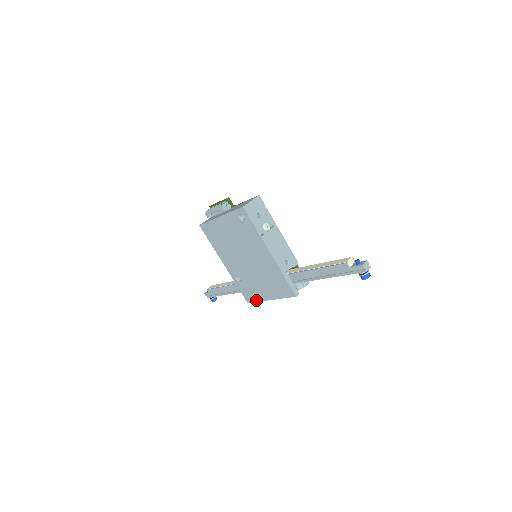
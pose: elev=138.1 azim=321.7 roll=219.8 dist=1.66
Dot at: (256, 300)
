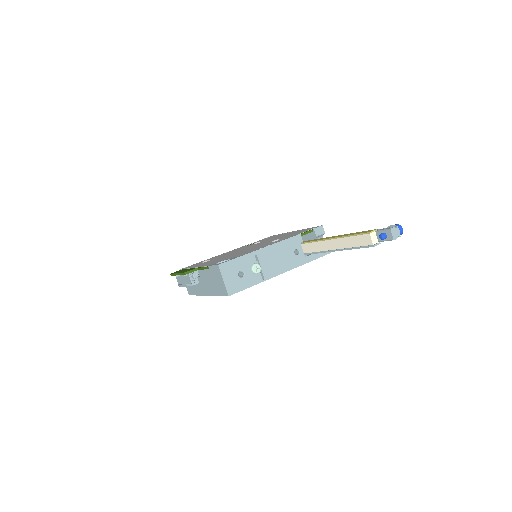
Dot at: occluded
